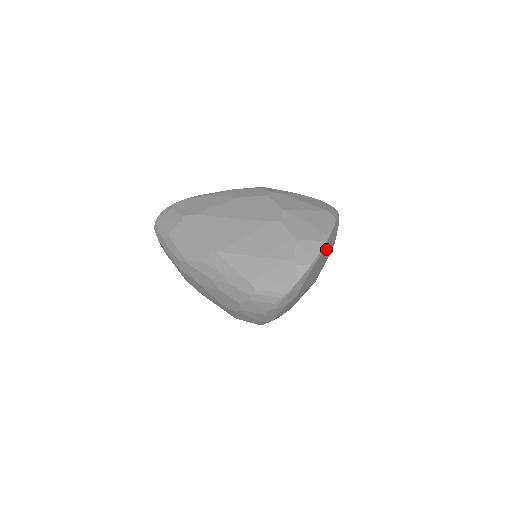
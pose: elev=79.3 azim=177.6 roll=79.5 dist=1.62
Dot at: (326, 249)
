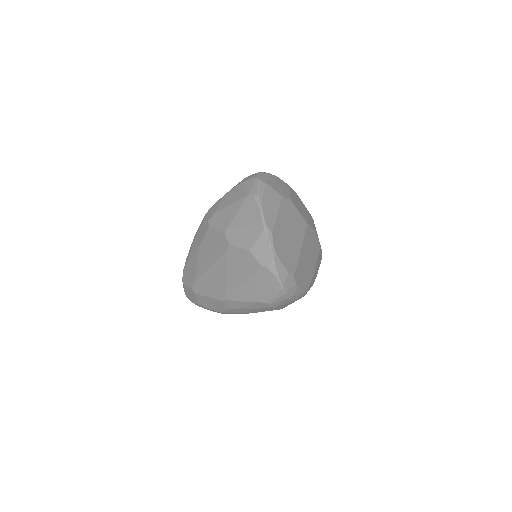
Dot at: (274, 227)
